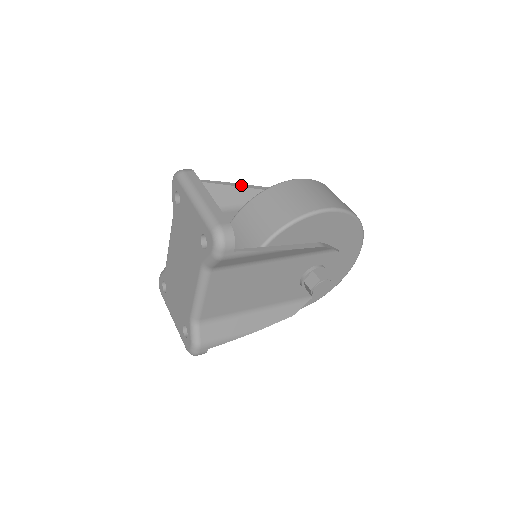
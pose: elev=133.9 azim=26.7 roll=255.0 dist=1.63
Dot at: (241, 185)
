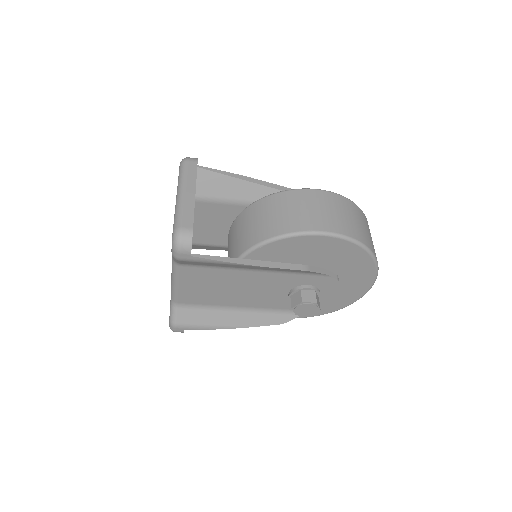
Dot at: (258, 181)
